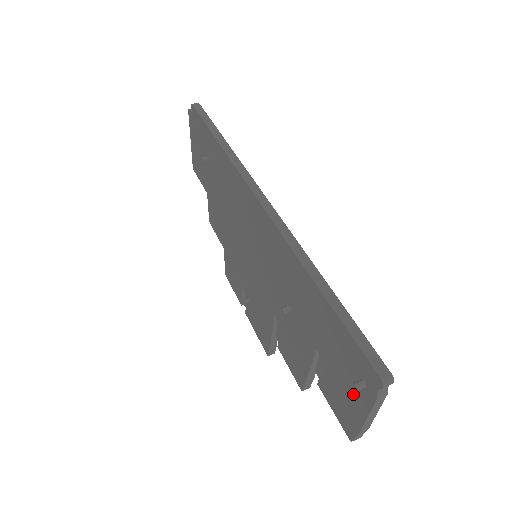
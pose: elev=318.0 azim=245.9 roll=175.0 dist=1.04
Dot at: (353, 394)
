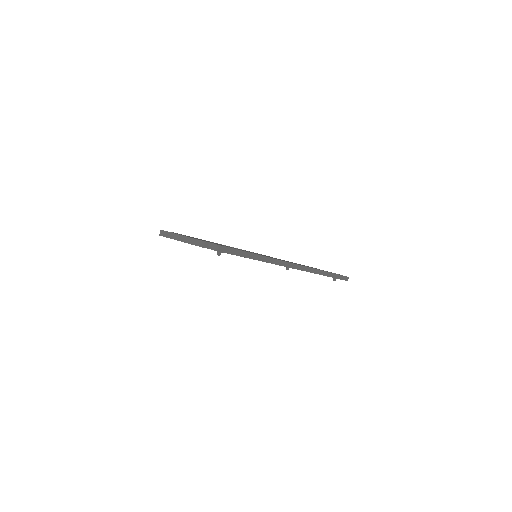
Dot at: occluded
